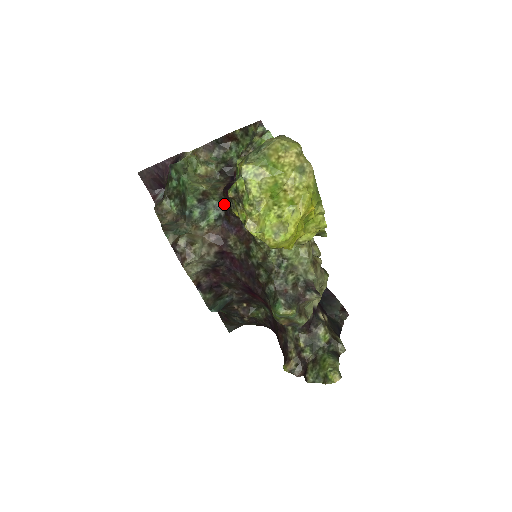
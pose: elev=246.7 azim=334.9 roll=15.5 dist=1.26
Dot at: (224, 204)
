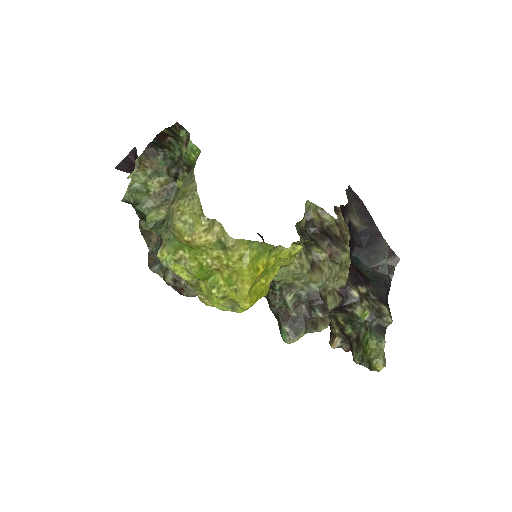
Dot at: occluded
